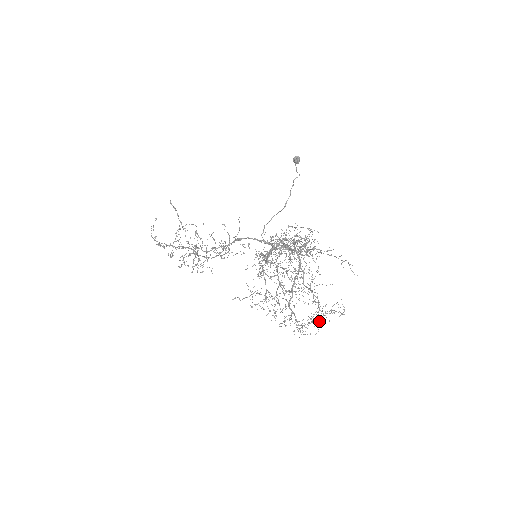
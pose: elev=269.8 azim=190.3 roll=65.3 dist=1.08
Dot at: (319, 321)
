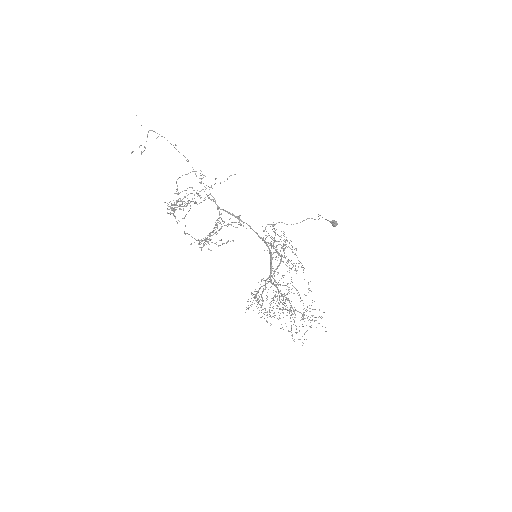
Dot at: (280, 318)
